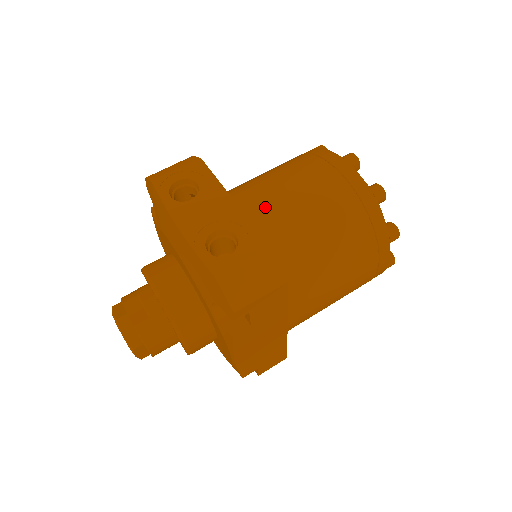
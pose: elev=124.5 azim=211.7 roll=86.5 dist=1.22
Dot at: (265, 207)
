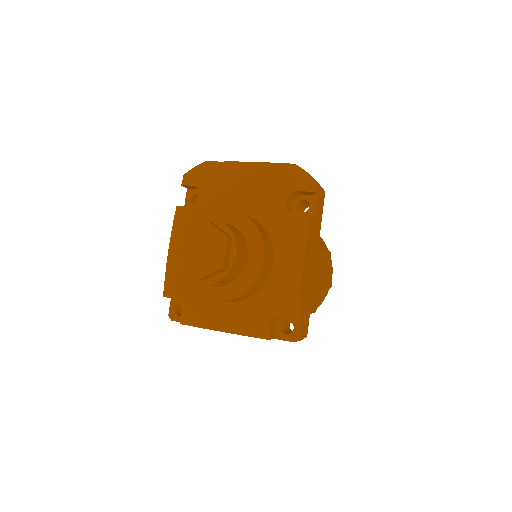
Dot at: occluded
